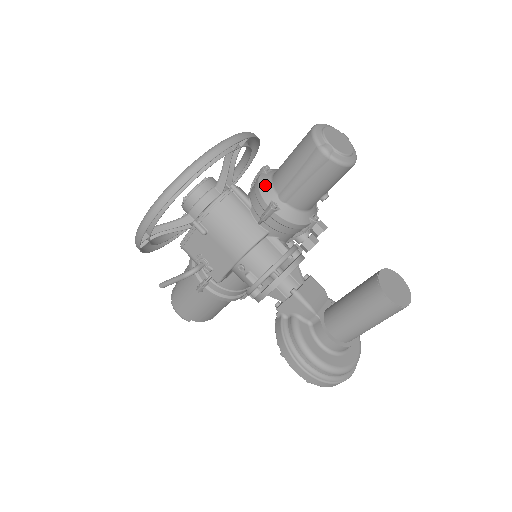
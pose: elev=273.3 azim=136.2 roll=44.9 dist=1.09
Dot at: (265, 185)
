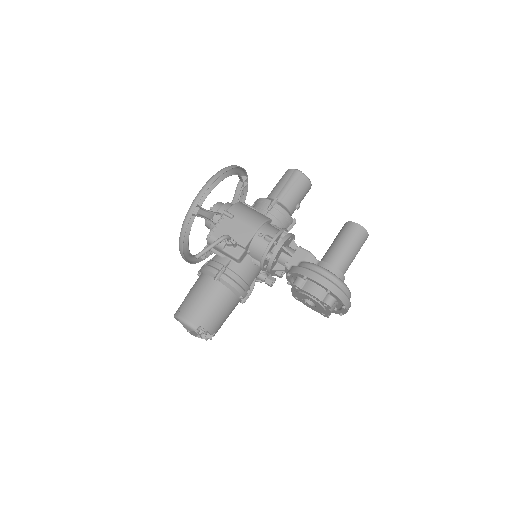
Dot at: occluded
